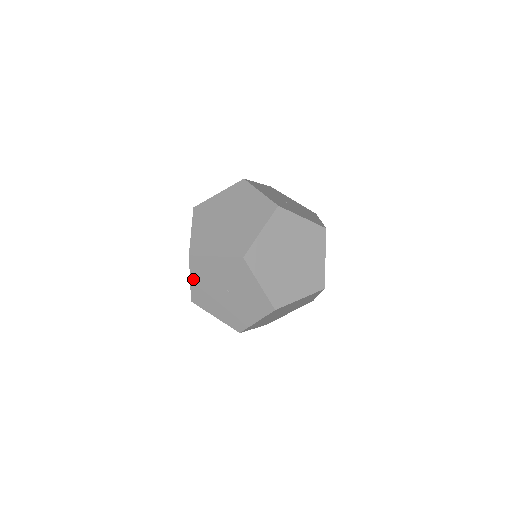
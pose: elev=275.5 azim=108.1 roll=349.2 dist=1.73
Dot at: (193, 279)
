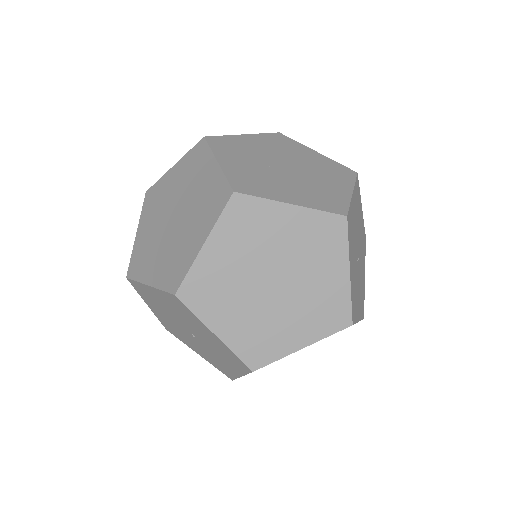
Dot at: (153, 290)
